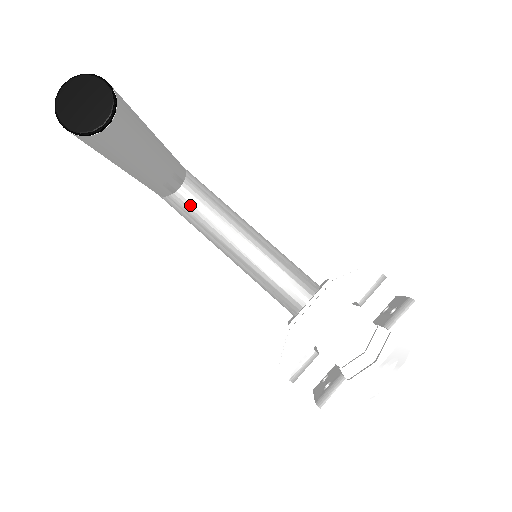
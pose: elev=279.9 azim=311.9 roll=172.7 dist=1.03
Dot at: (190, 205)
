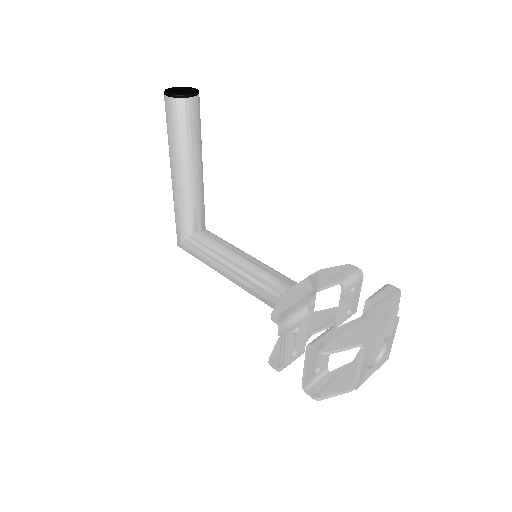
Dot at: (206, 238)
